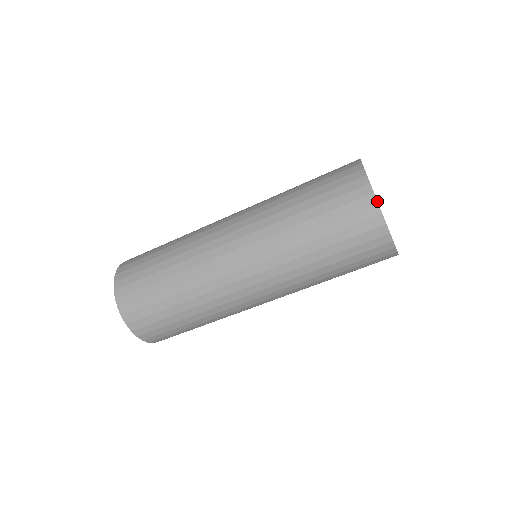
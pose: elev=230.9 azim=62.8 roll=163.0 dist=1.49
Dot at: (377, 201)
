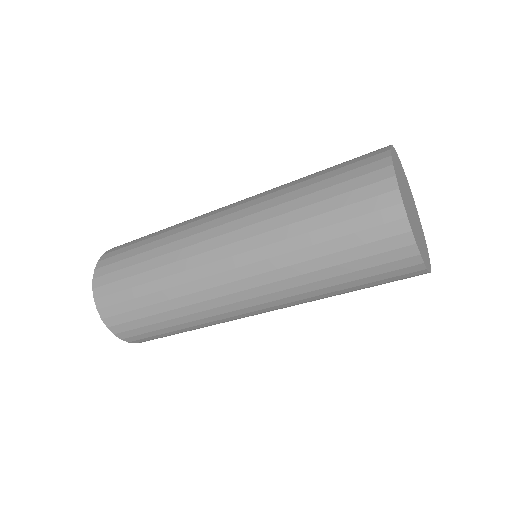
Dot at: (406, 214)
